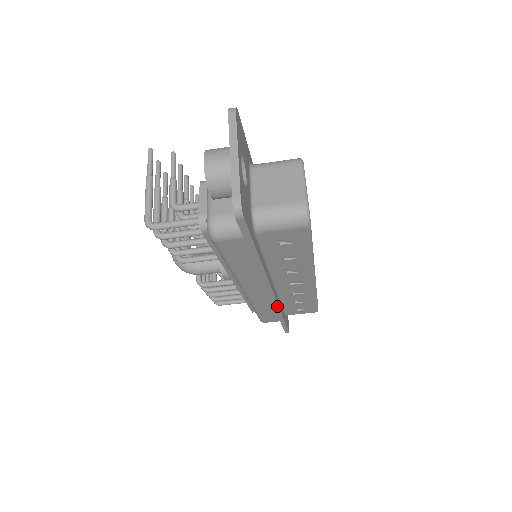
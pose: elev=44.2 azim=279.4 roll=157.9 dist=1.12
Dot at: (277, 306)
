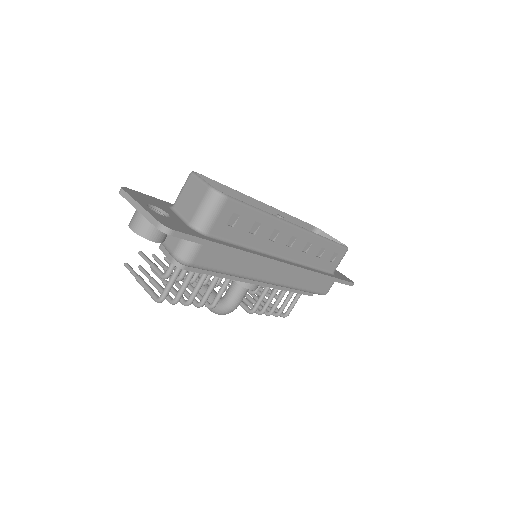
Dot at: (305, 270)
